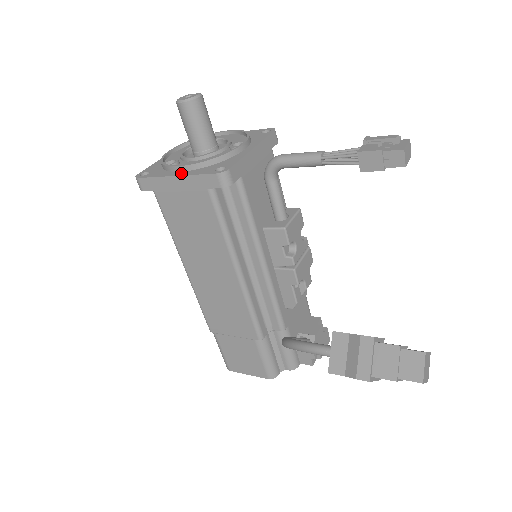
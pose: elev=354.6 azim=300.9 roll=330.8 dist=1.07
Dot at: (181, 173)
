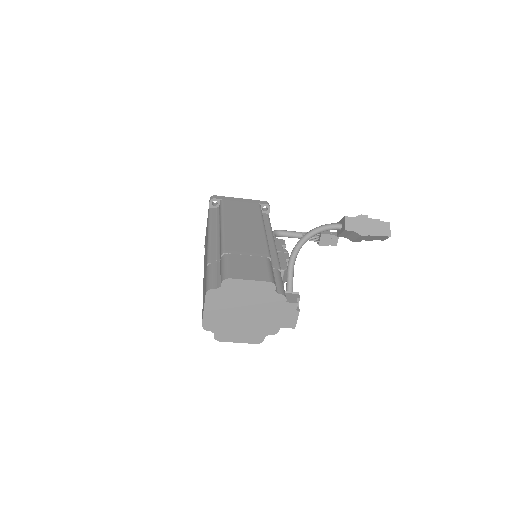
Dot at: occluded
